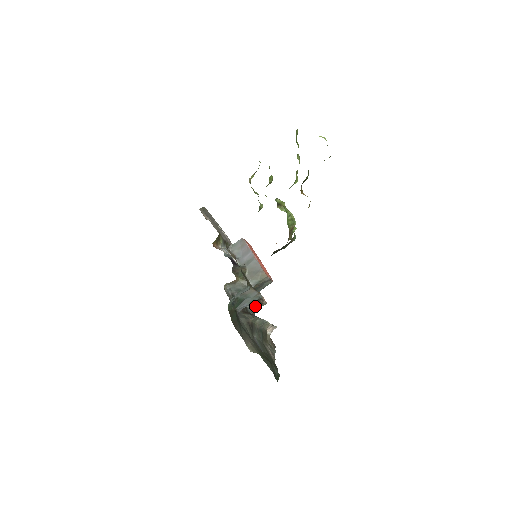
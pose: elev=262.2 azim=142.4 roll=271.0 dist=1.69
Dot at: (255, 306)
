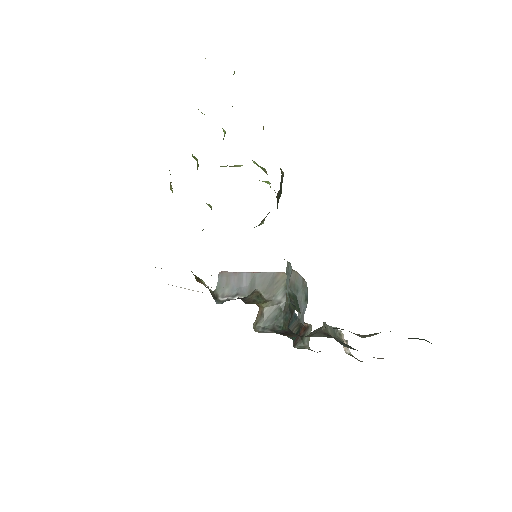
Dot at: (304, 339)
